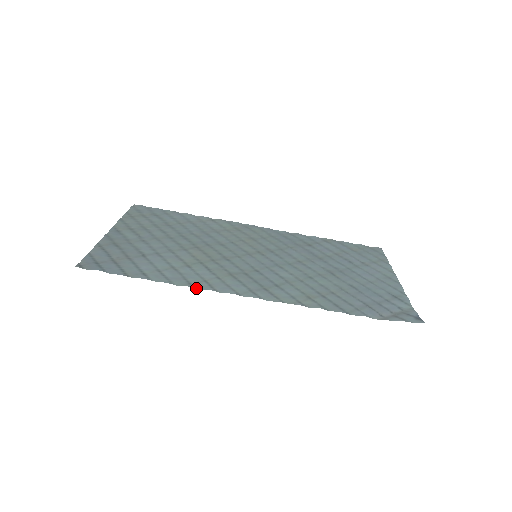
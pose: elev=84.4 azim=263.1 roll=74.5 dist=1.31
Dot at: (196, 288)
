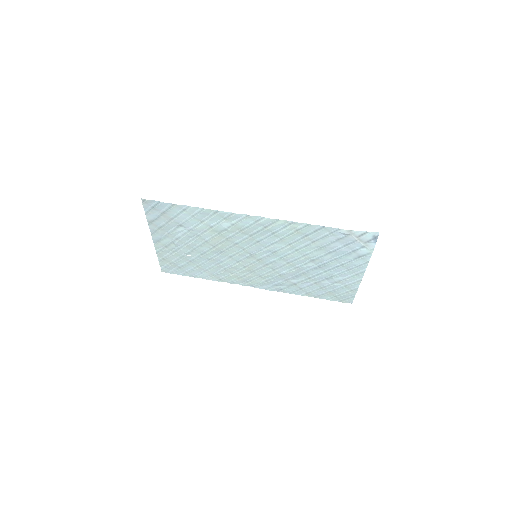
Dot at: (219, 211)
